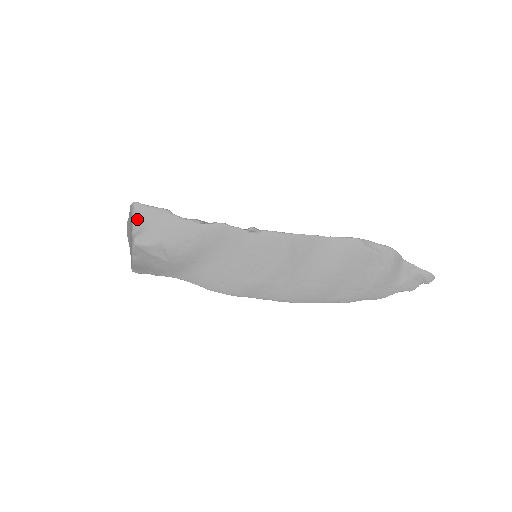
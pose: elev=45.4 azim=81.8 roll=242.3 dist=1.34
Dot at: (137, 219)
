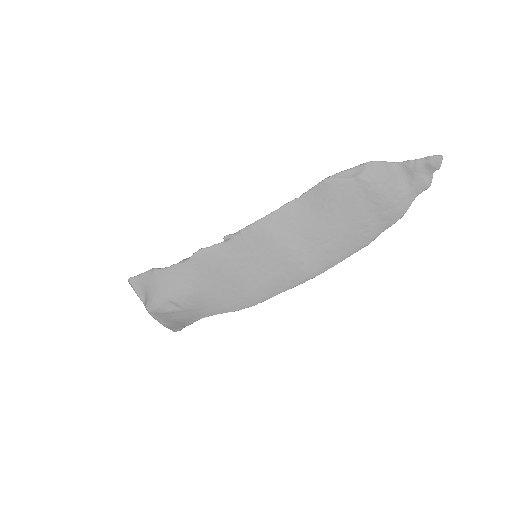
Dot at: (138, 291)
